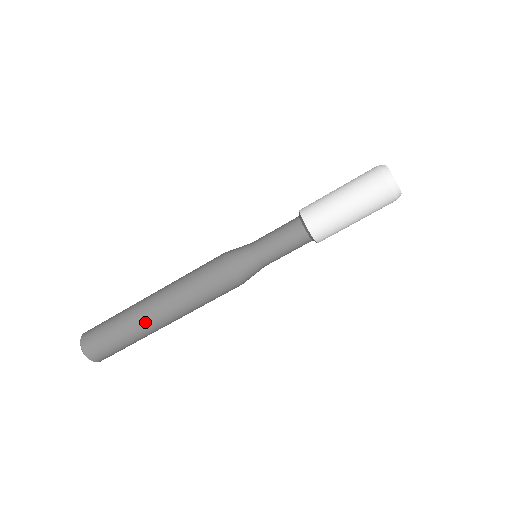
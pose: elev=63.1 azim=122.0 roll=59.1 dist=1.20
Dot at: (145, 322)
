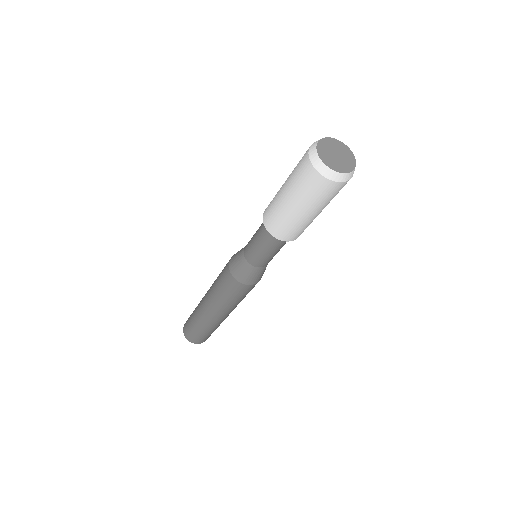
Dot at: (210, 321)
